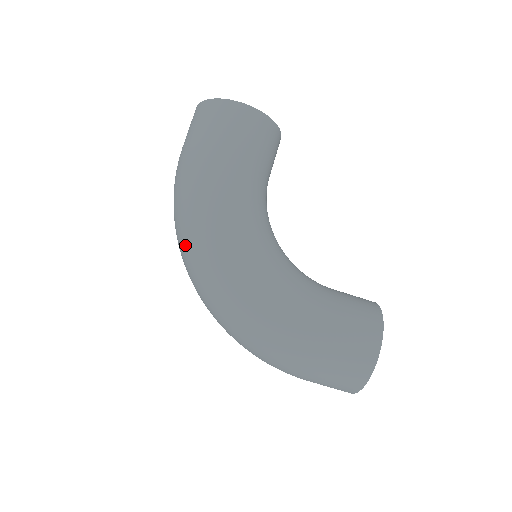
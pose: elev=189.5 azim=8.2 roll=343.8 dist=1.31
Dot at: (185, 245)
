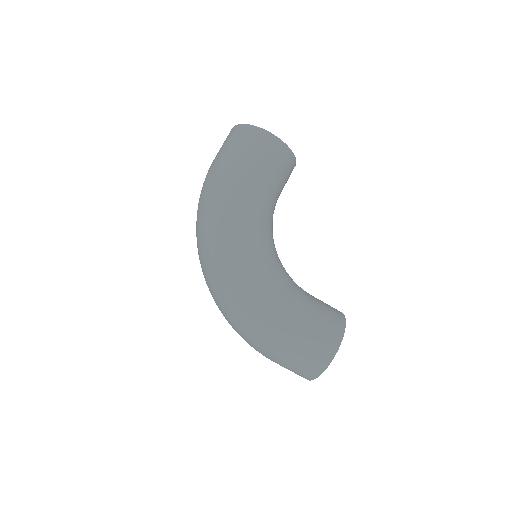
Dot at: (203, 235)
